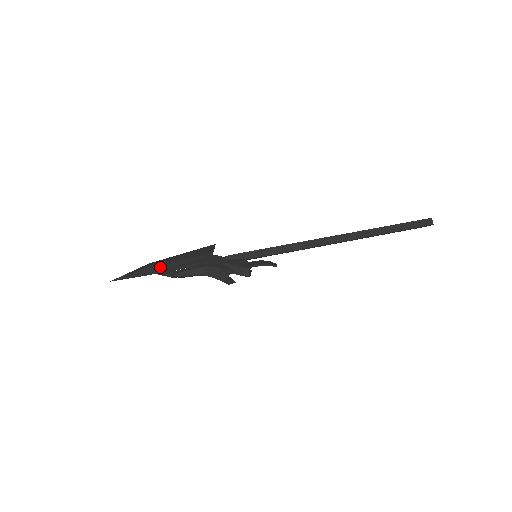
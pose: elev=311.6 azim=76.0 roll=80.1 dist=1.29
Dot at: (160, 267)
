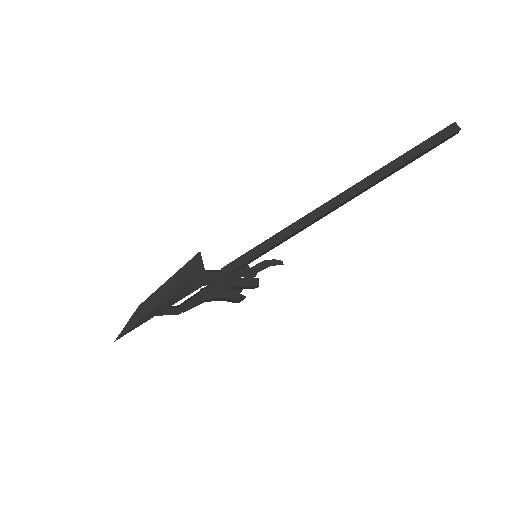
Dot at: (158, 311)
